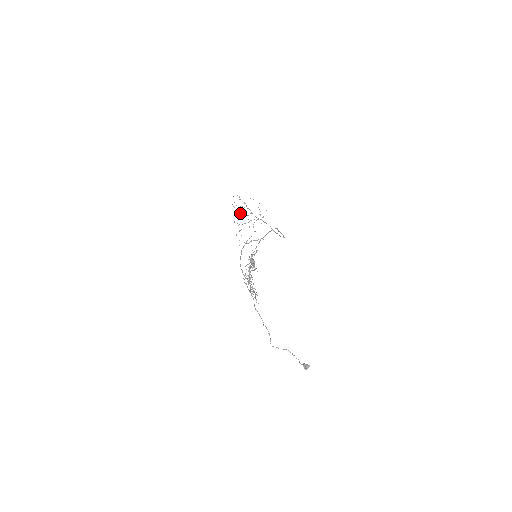
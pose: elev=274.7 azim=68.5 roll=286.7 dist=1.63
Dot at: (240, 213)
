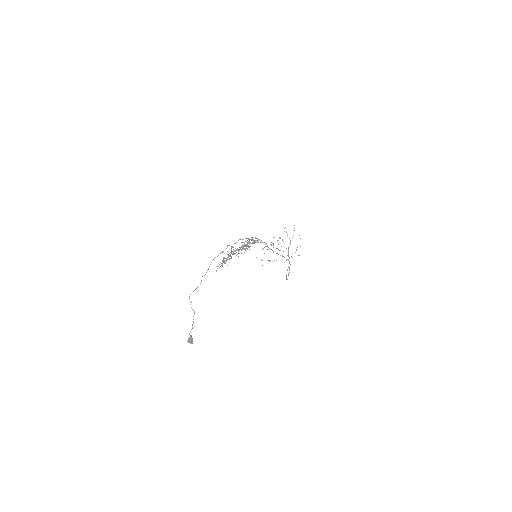
Dot at: occluded
